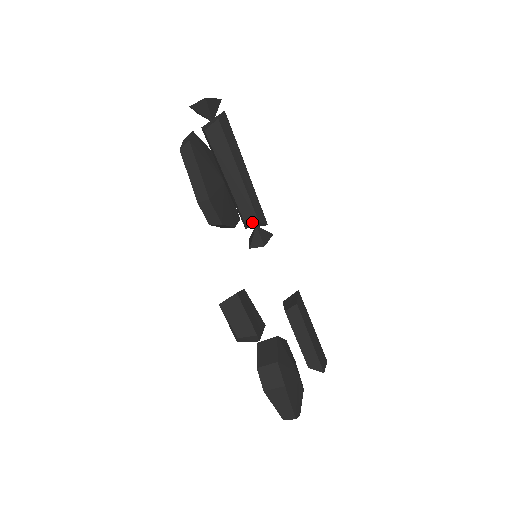
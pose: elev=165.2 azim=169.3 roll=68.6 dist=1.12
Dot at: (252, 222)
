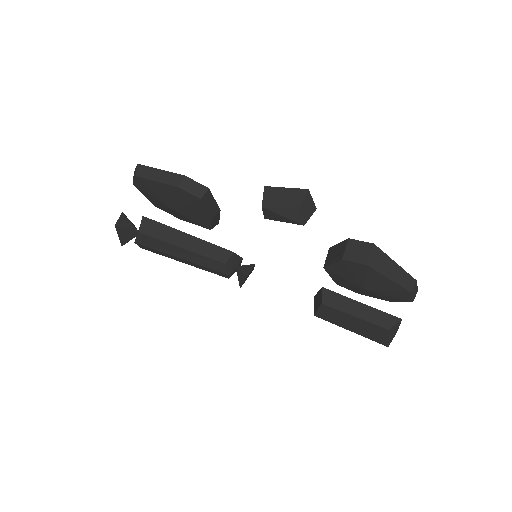
Dot at: (230, 258)
